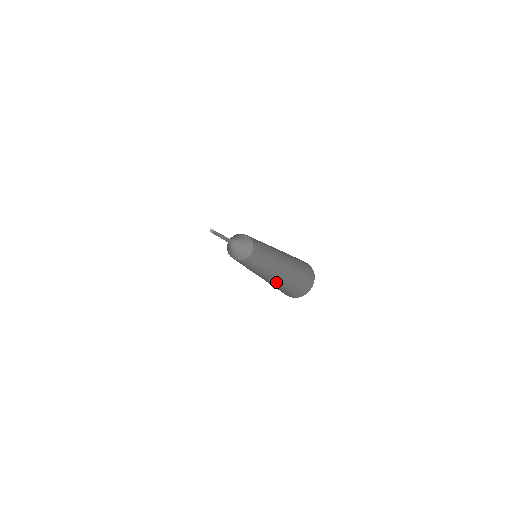
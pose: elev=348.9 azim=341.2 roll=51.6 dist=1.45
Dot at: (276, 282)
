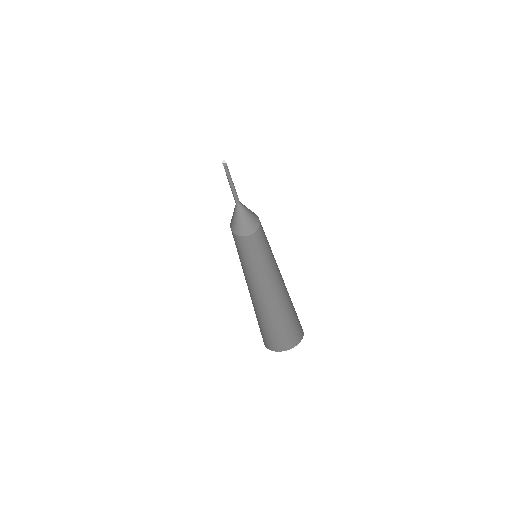
Dot at: (255, 303)
